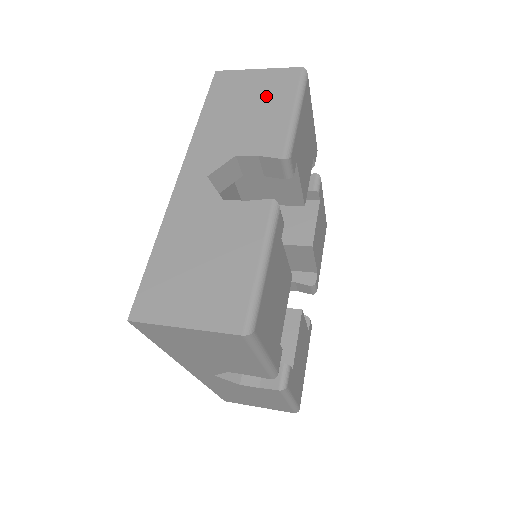
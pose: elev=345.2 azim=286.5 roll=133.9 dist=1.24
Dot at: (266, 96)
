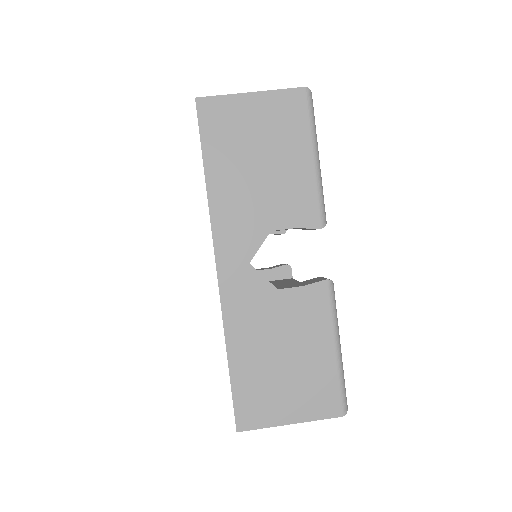
Dot at: (276, 139)
